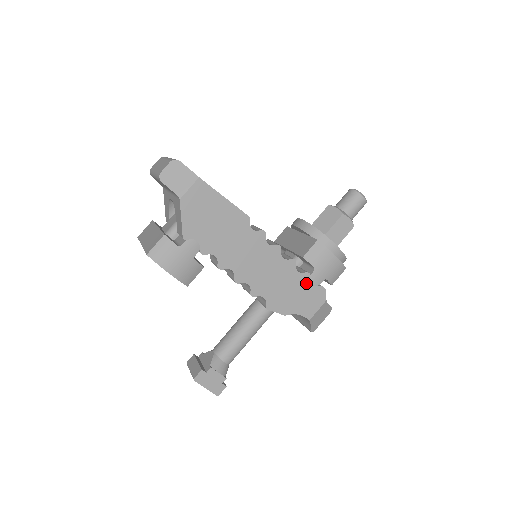
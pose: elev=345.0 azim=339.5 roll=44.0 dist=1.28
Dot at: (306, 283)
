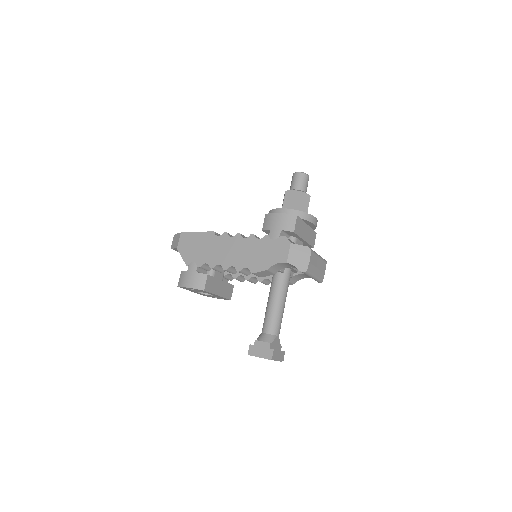
Dot at: (269, 242)
